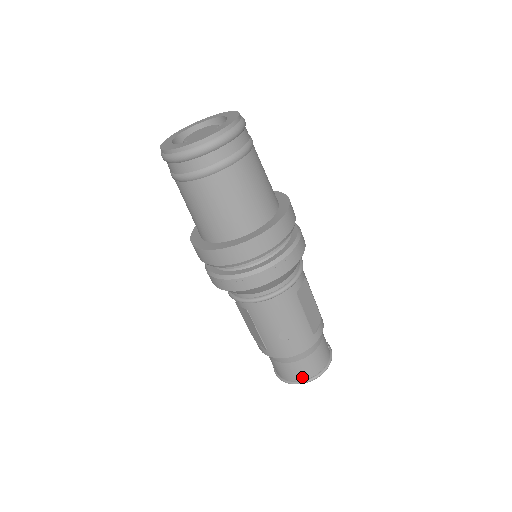
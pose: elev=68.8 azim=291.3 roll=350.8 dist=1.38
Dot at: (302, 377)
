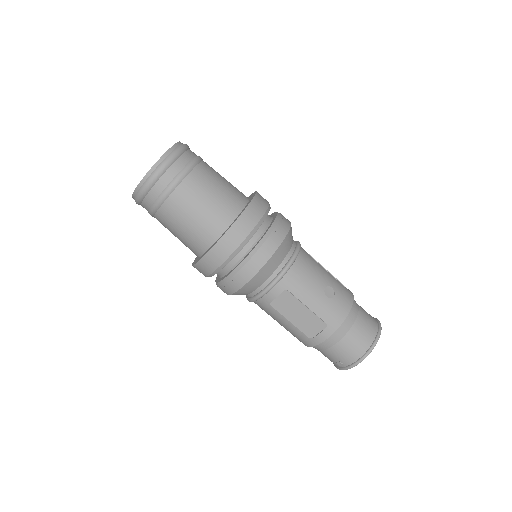
Dot at: (371, 336)
